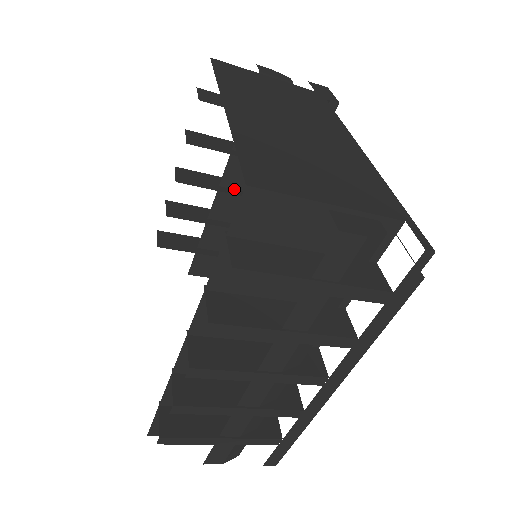
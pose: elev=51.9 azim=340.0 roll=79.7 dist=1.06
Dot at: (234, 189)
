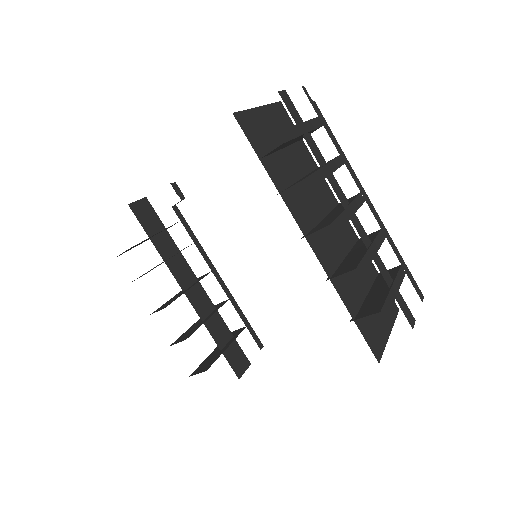
Dot at: (191, 286)
